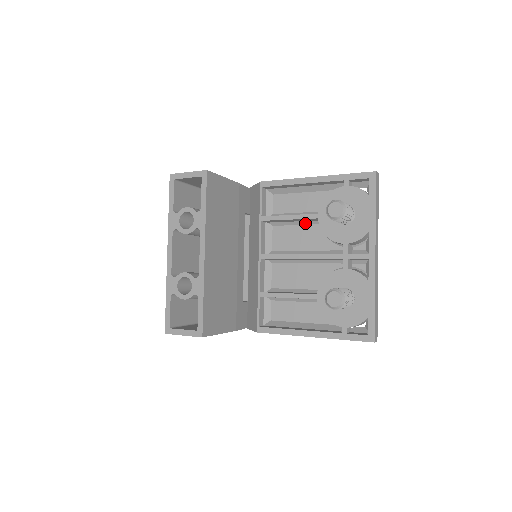
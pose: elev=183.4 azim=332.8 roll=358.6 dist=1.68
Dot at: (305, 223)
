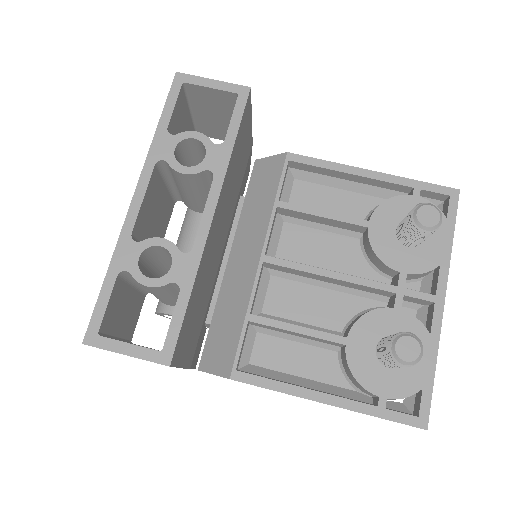
Dot at: (337, 231)
